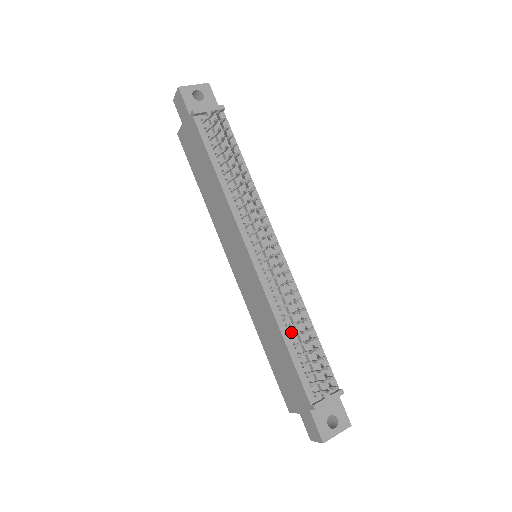
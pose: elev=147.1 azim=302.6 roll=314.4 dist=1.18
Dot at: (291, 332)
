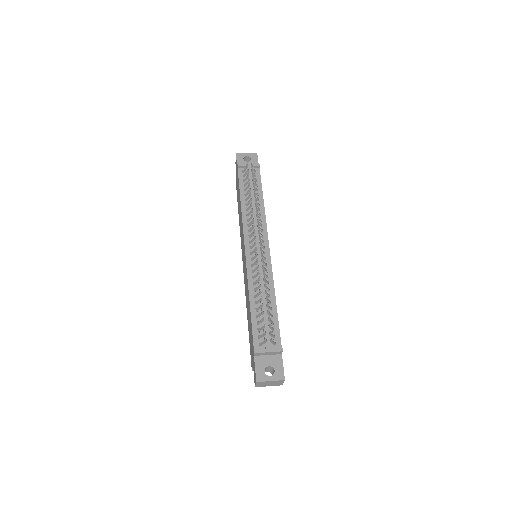
Dot at: (257, 301)
